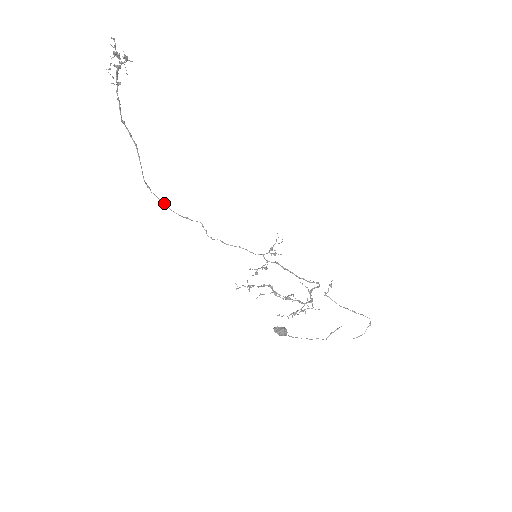
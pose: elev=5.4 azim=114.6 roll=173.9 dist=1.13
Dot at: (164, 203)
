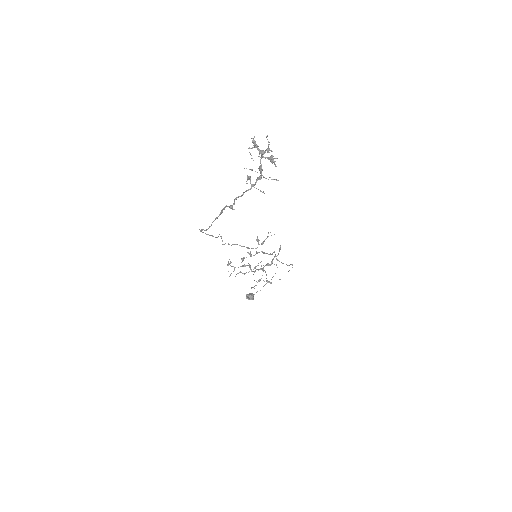
Dot at: occluded
